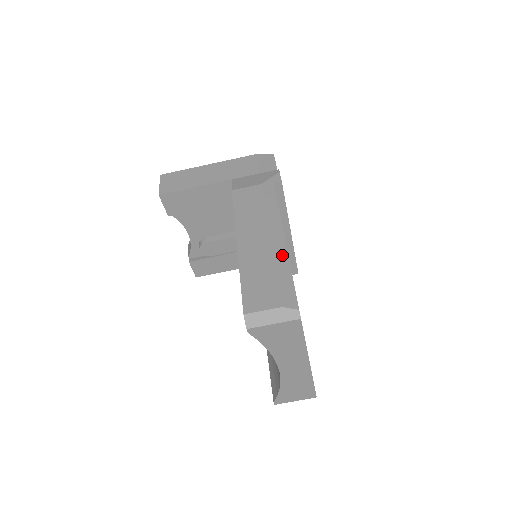
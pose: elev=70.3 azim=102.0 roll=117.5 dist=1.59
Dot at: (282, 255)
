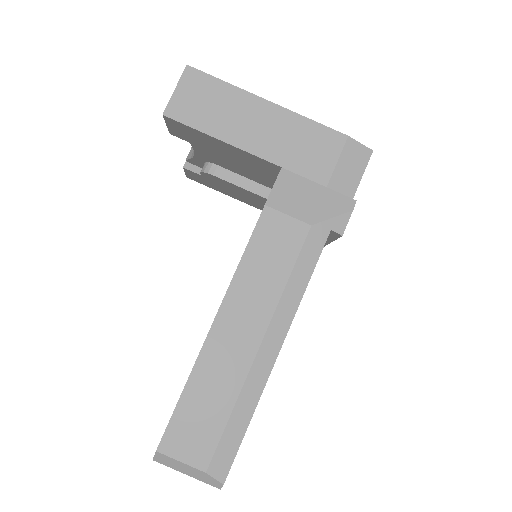
Dot at: (256, 385)
